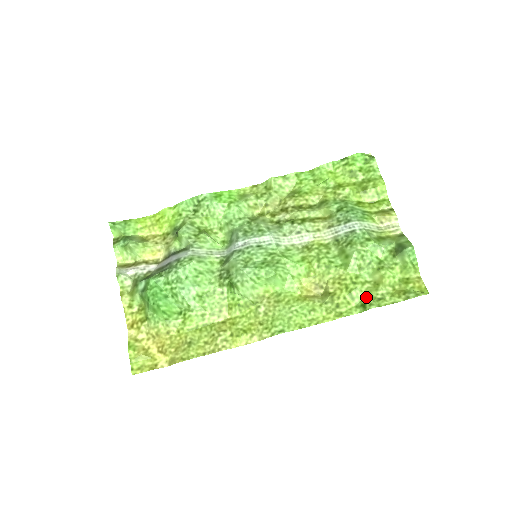
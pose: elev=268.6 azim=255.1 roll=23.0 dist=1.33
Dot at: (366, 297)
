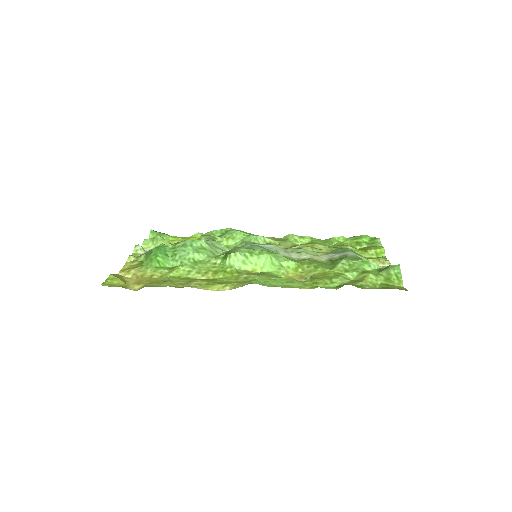
Dot at: occluded
